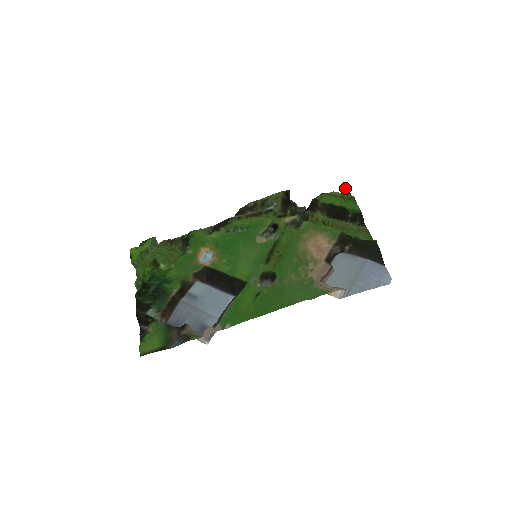
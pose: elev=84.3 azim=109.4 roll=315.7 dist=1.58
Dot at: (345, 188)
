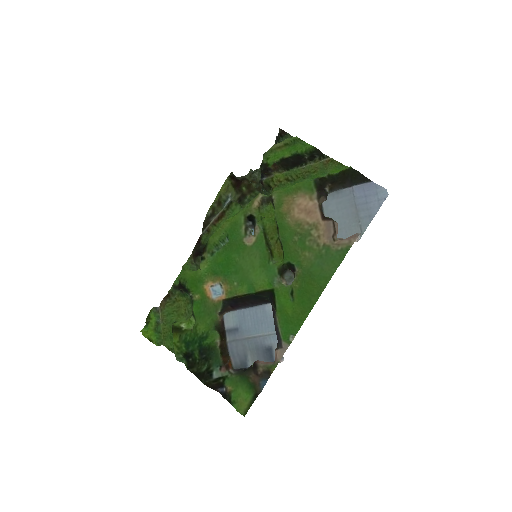
Dot at: (280, 132)
